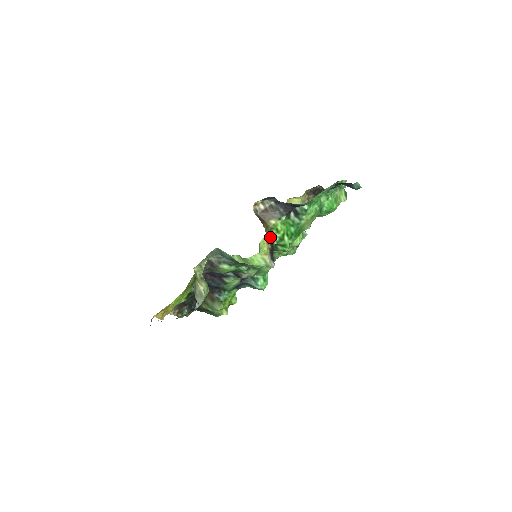
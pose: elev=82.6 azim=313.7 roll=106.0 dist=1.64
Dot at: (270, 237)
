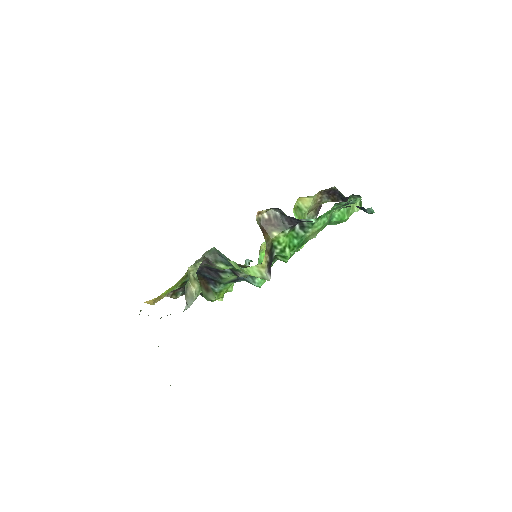
Dot at: (270, 250)
